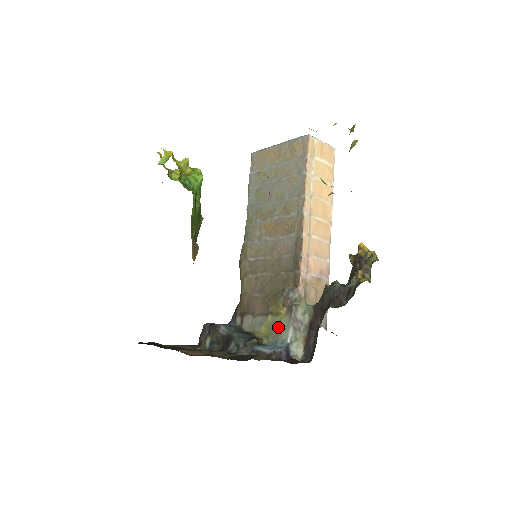
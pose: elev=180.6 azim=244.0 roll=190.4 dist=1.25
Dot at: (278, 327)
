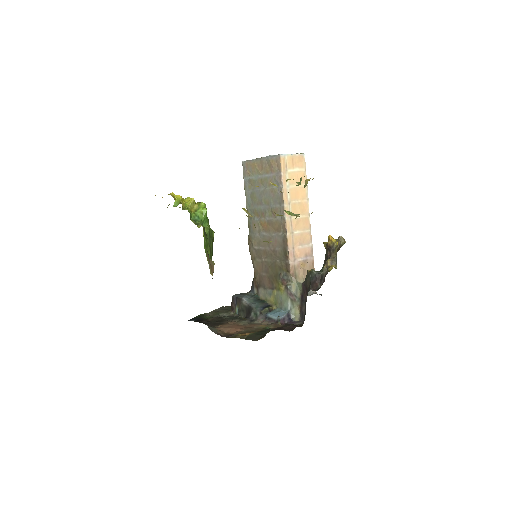
Dot at: (281, 299)
